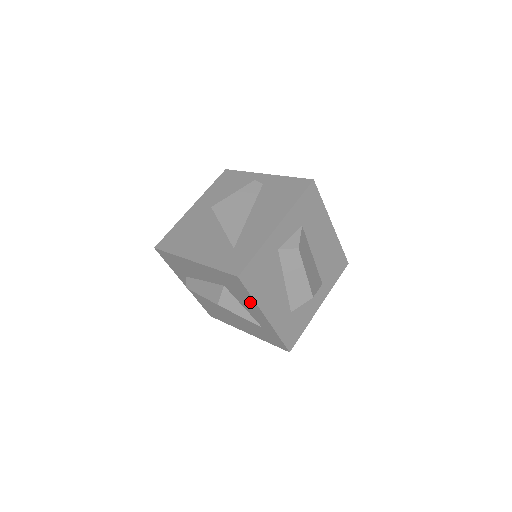
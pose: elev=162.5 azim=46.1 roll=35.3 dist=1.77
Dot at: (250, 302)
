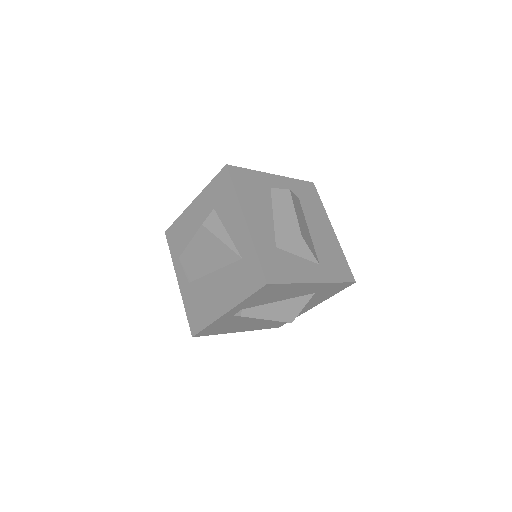
Dot at: (233, 206)
